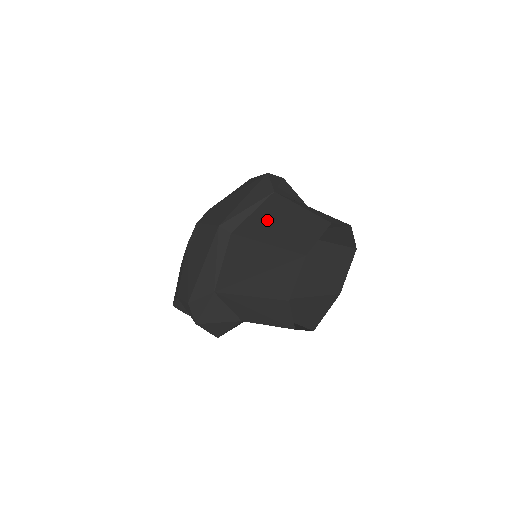
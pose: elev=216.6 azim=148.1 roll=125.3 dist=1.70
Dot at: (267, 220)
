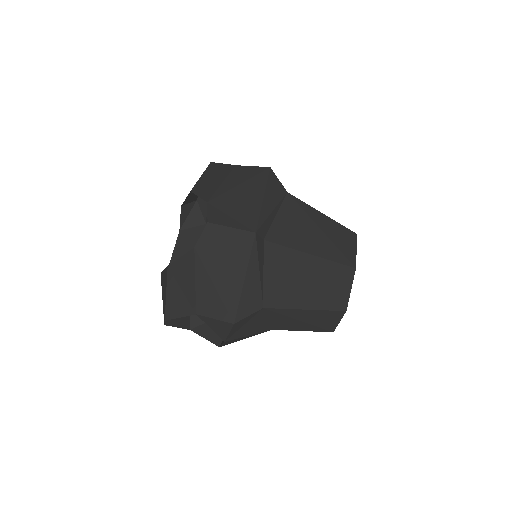
Dot at: (298, 227)
